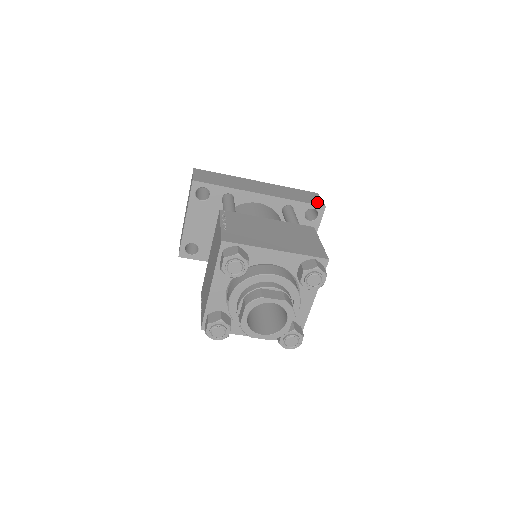
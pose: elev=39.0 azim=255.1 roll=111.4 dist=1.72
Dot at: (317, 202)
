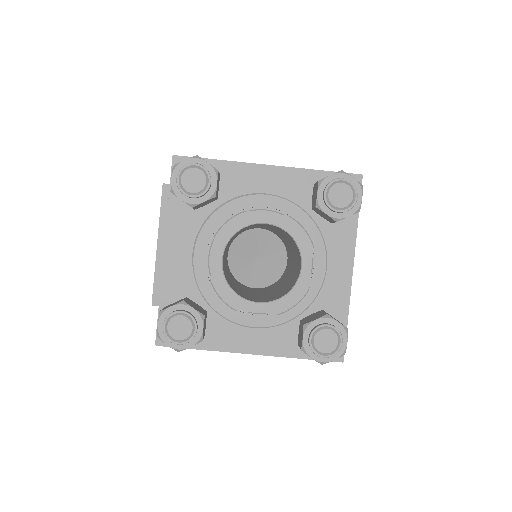
Dot at: occluded
